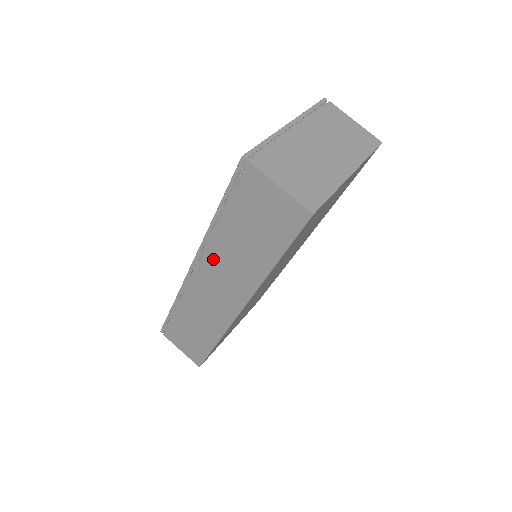
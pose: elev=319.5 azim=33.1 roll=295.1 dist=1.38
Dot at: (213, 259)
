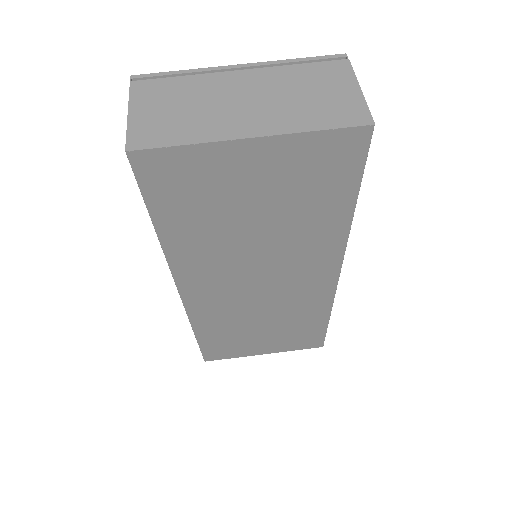
Dot at: occluded
